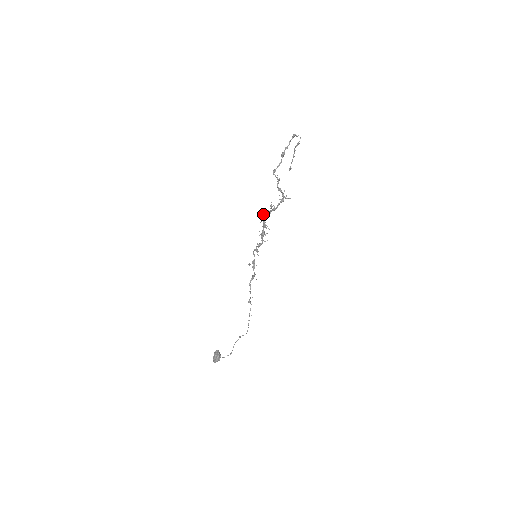
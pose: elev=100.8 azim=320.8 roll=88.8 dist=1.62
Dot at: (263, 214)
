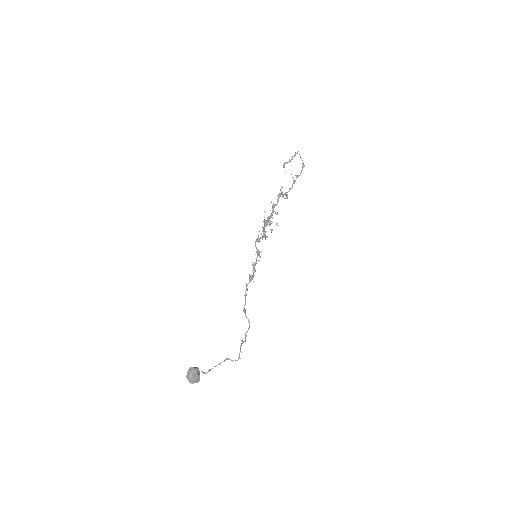
Dot at: (267, 218)
